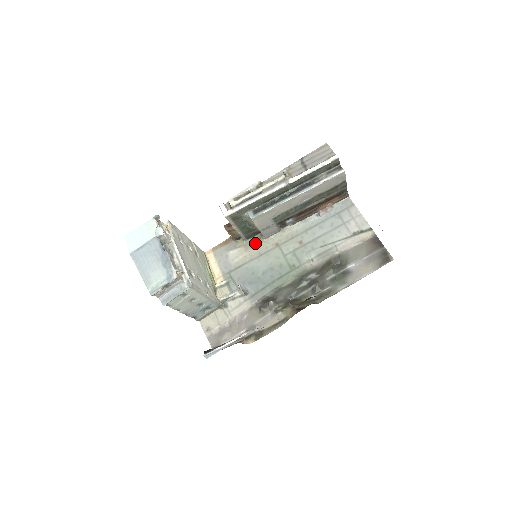
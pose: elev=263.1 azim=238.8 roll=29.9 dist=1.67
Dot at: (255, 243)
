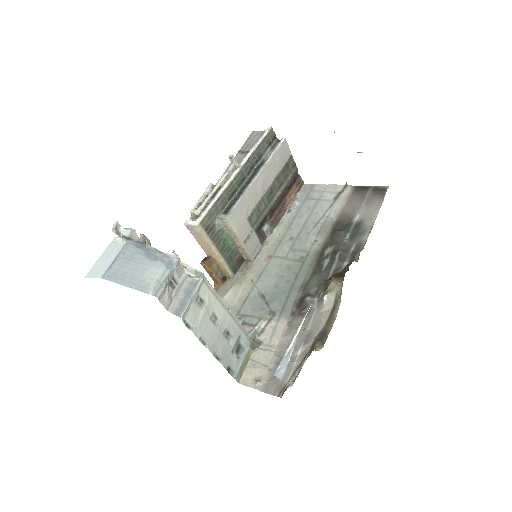
Dot at: (245, 272)
